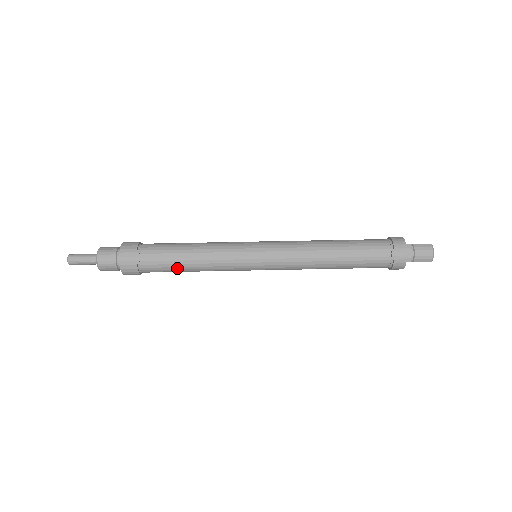
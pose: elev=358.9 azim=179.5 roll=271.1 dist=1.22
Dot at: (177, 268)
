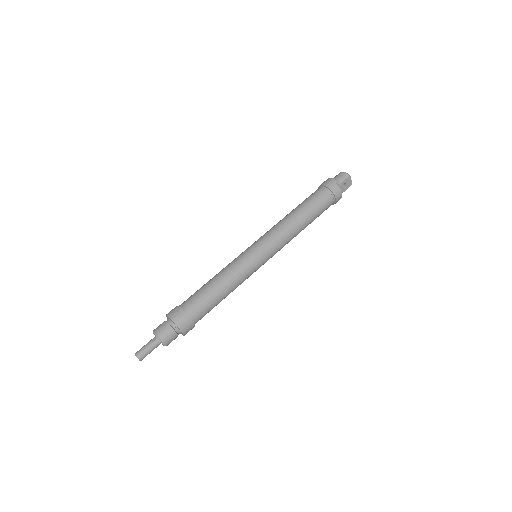
Dot at: (211, 294)
